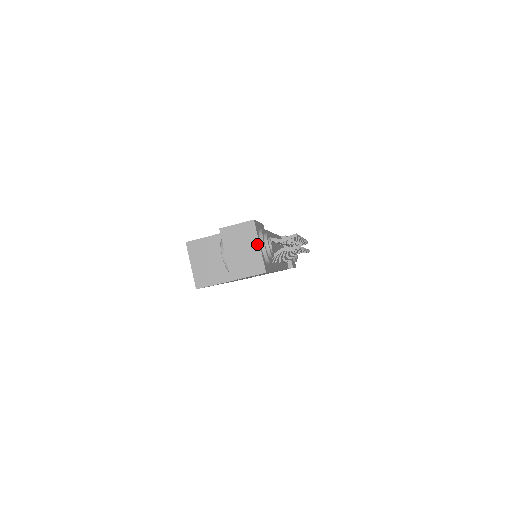
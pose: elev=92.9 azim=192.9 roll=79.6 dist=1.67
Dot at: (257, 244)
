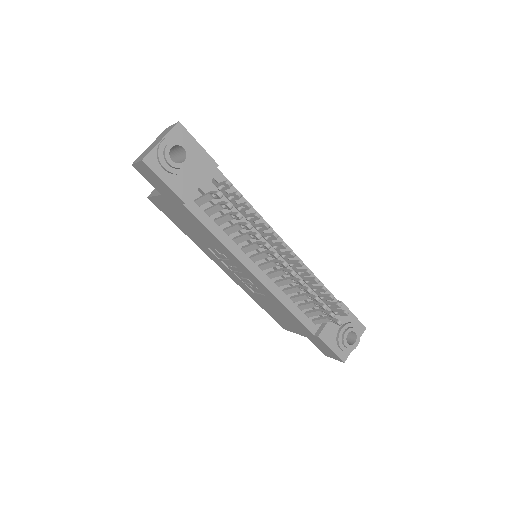
Dot at: (162, 139)
